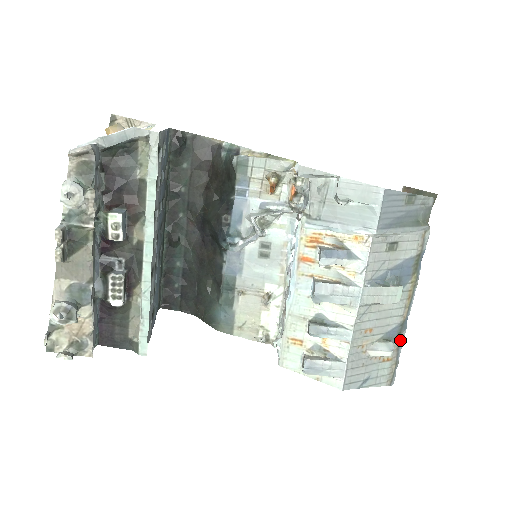
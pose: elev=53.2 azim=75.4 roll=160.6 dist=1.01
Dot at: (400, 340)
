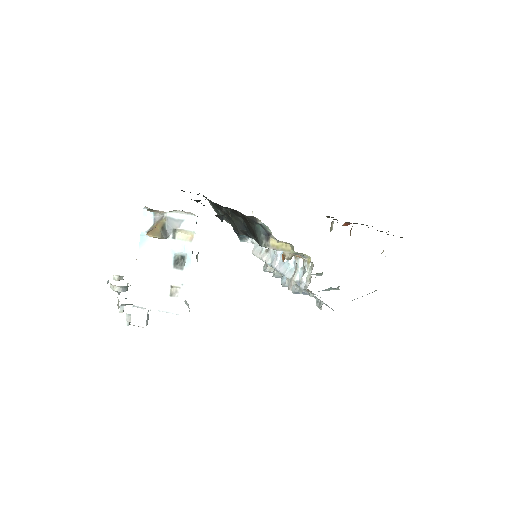
Dot at: occluded
